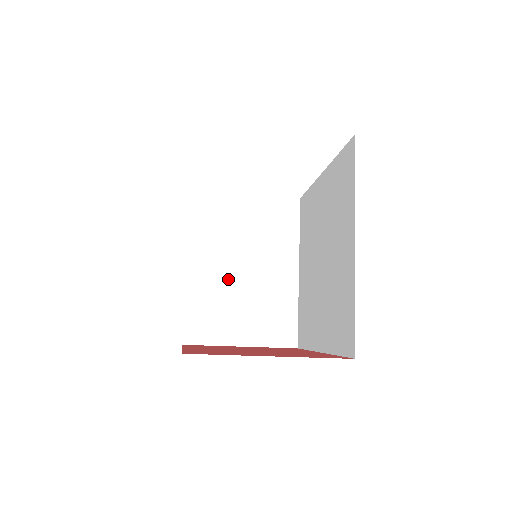
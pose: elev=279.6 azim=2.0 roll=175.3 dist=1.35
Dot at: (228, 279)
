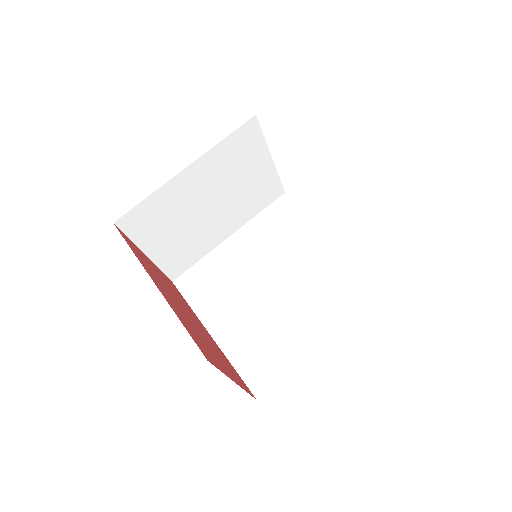
Dot at: (194, 204)
